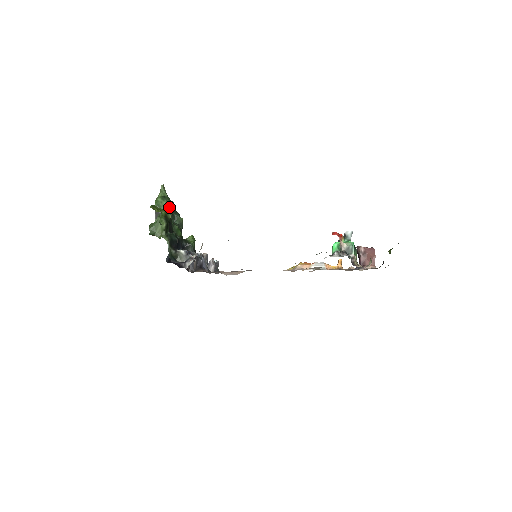
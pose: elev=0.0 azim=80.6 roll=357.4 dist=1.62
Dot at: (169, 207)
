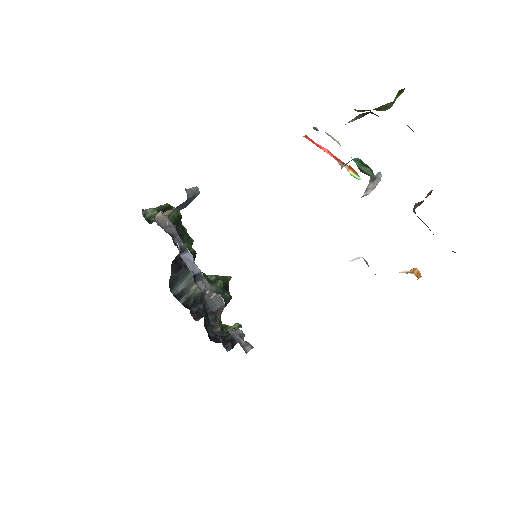
Dot at: (216, 275)
